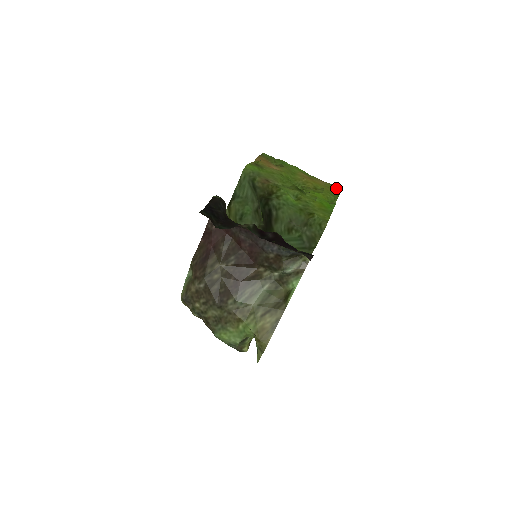
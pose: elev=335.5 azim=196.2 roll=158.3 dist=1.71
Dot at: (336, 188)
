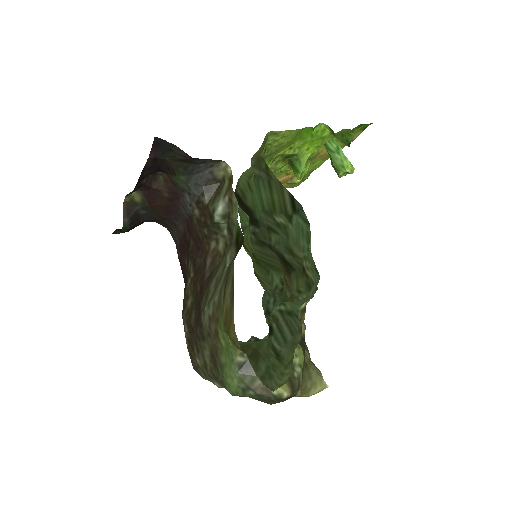
Dot at: (366, 127)
